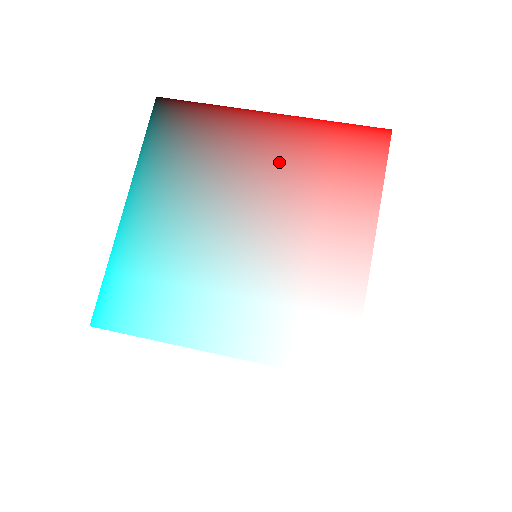
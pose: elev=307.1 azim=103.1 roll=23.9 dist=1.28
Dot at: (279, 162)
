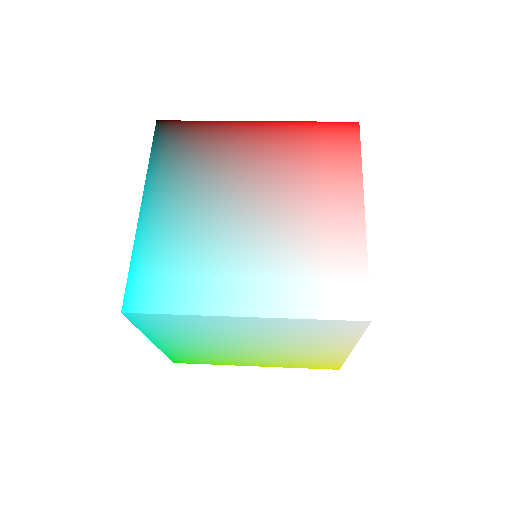
Dot at: (271, 156)
